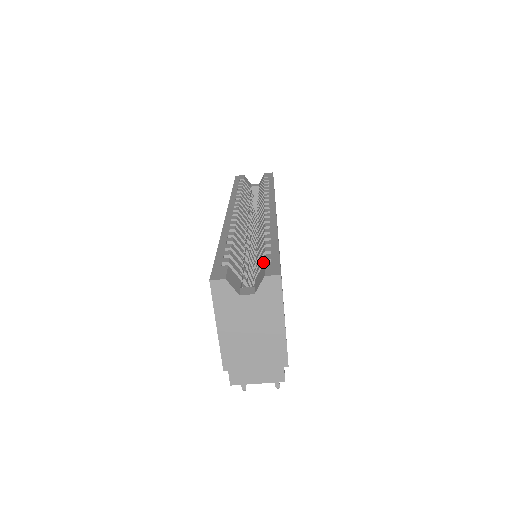
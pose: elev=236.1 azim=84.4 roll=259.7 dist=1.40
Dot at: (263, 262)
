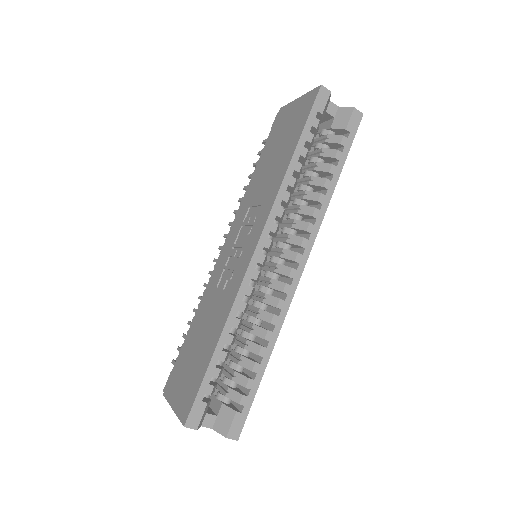
Dot at: occluded
